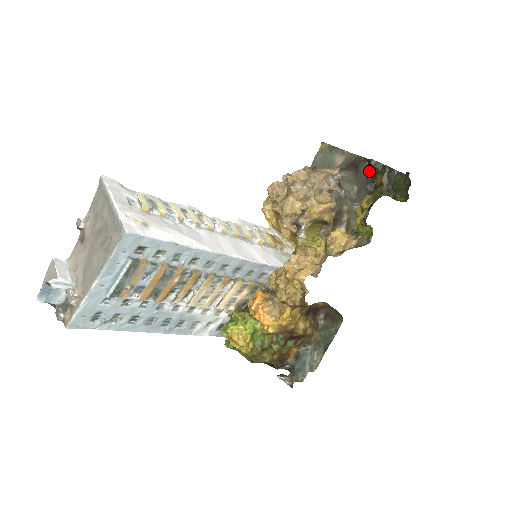
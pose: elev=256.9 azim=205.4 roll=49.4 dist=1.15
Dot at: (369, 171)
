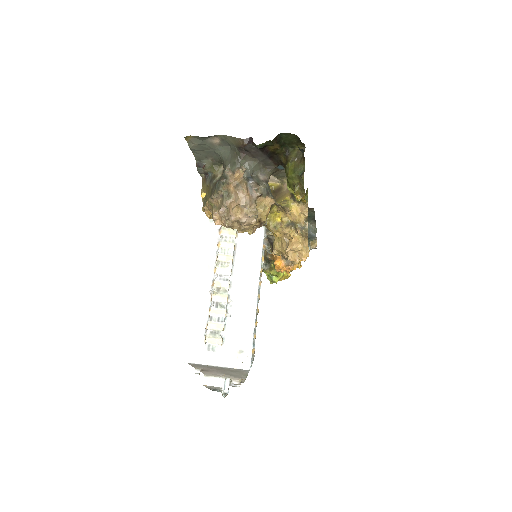
Dot at: (260, 150)
